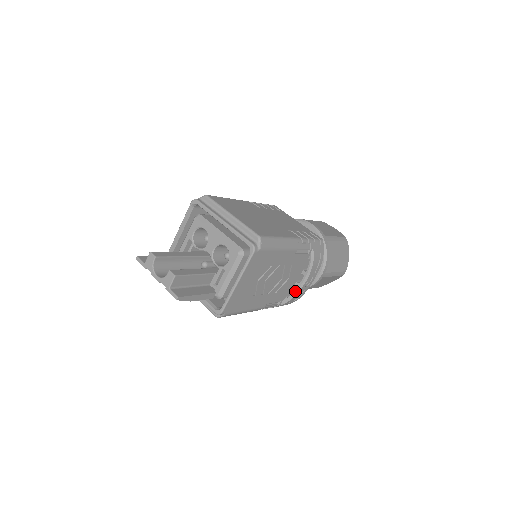
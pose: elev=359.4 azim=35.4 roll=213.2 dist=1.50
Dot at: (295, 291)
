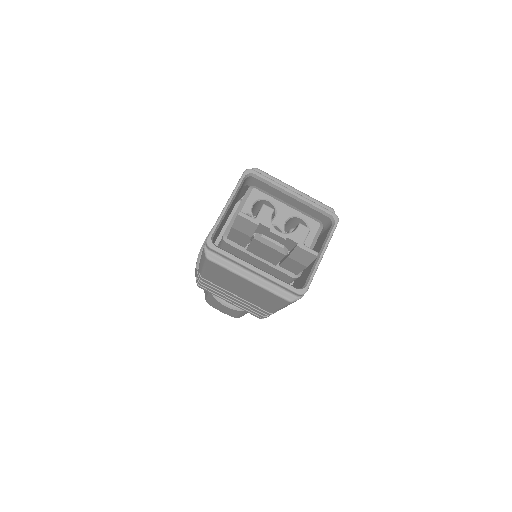
Dot at: occluded
